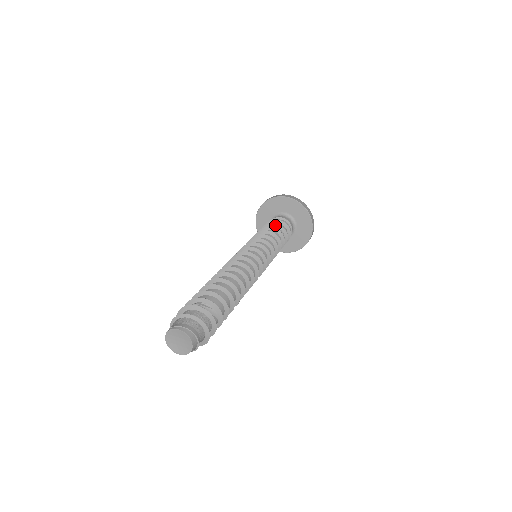
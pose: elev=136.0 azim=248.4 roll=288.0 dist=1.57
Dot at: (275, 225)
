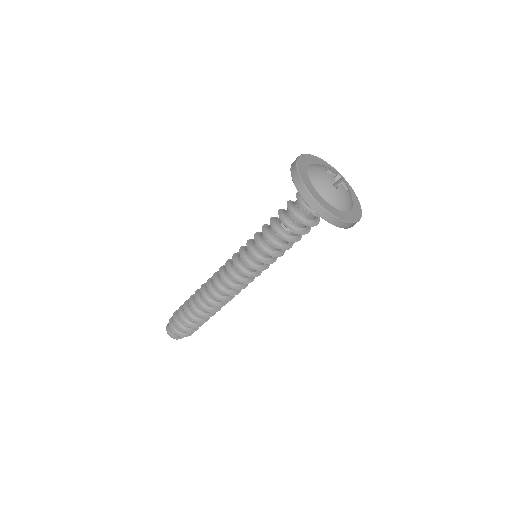
Dot at: (290, 229)
